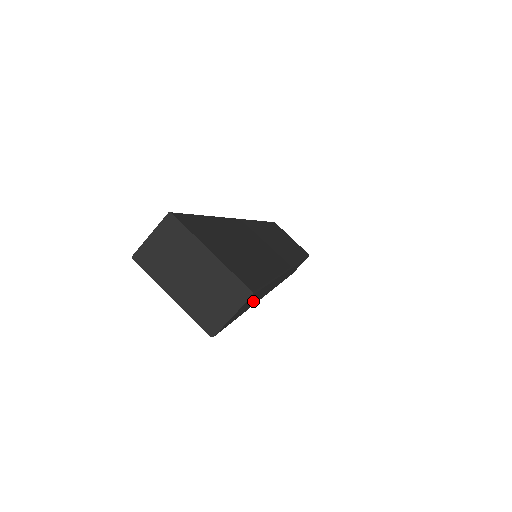
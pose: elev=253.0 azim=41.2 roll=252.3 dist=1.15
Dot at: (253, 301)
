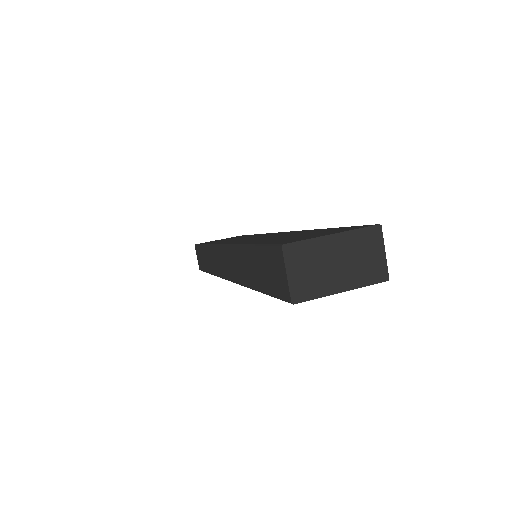
Dot at: occluded
